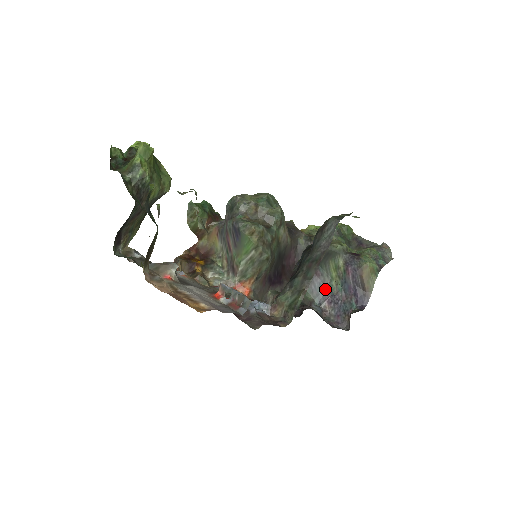
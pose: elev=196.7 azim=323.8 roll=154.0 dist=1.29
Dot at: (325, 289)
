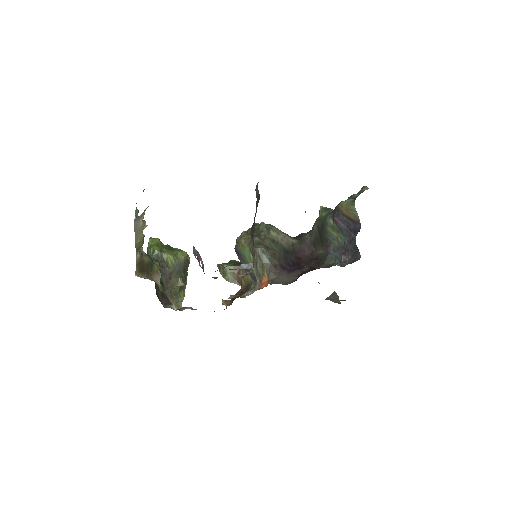
Dot at: (338, 249)
